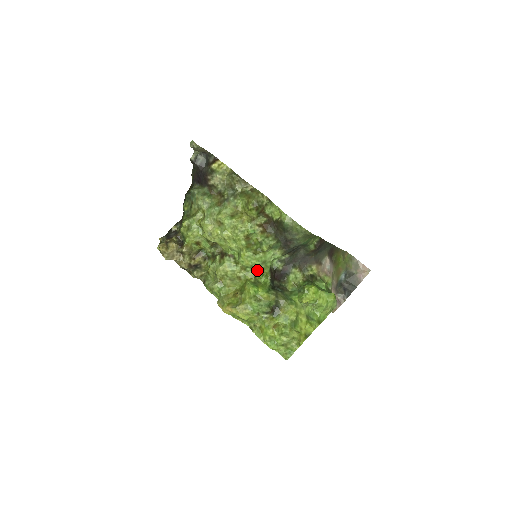
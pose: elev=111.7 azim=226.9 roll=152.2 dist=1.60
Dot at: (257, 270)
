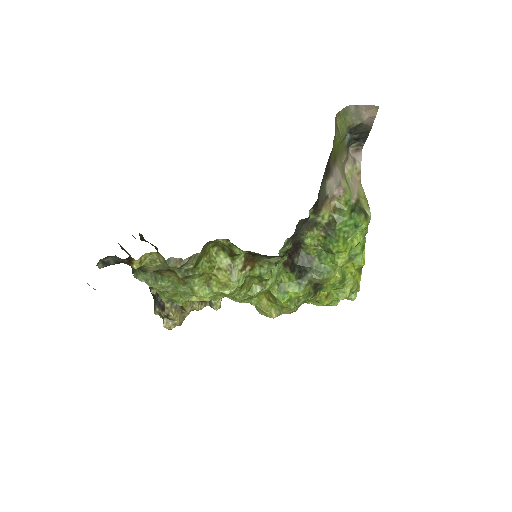
Dot at: occluded
